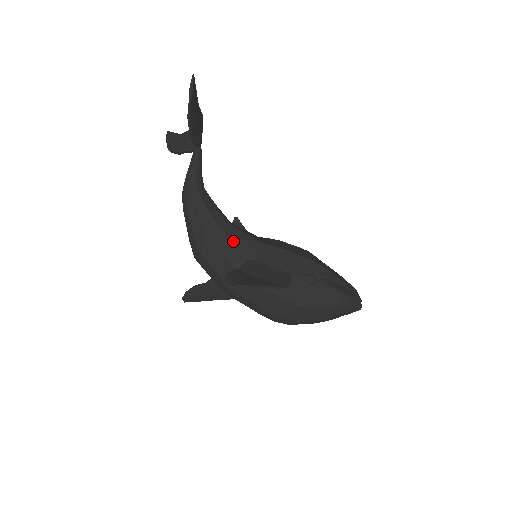
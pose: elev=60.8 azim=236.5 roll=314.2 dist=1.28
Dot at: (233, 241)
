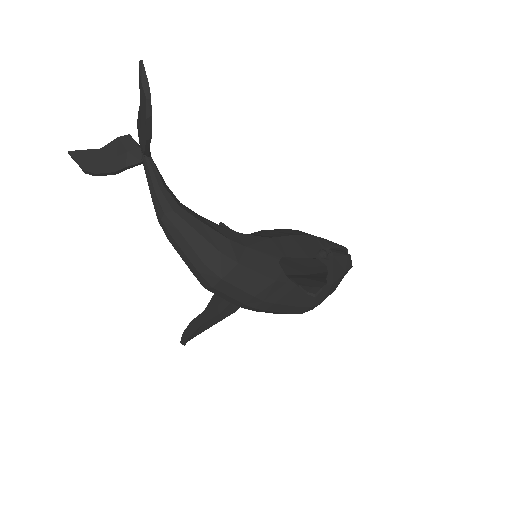
Dot at: (249, 248)
